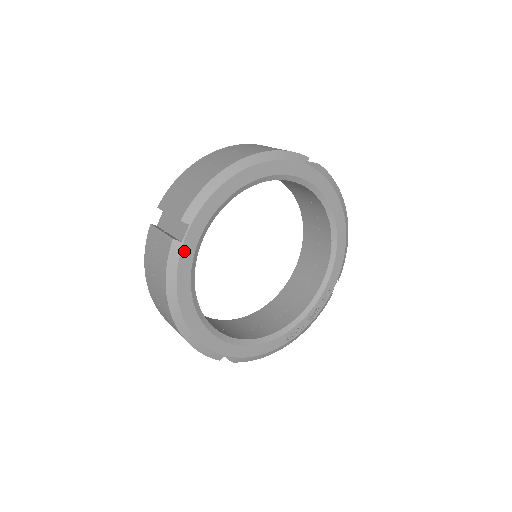
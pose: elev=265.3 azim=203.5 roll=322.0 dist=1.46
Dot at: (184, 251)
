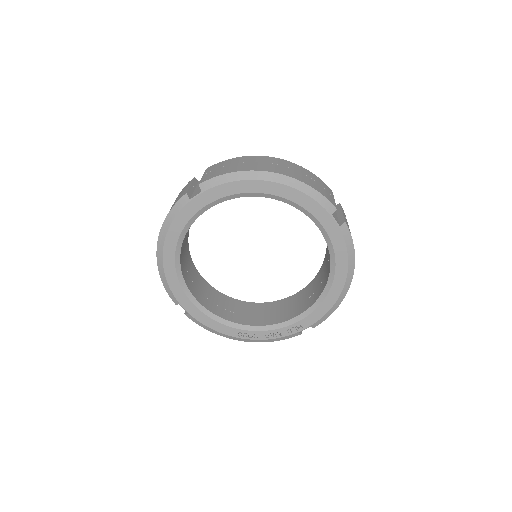
Dot at: (188, 207)
